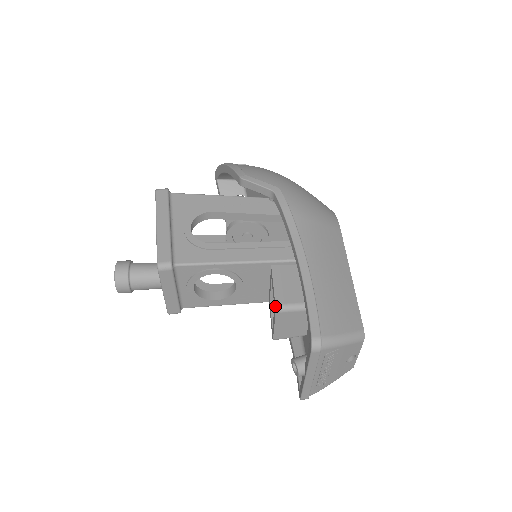
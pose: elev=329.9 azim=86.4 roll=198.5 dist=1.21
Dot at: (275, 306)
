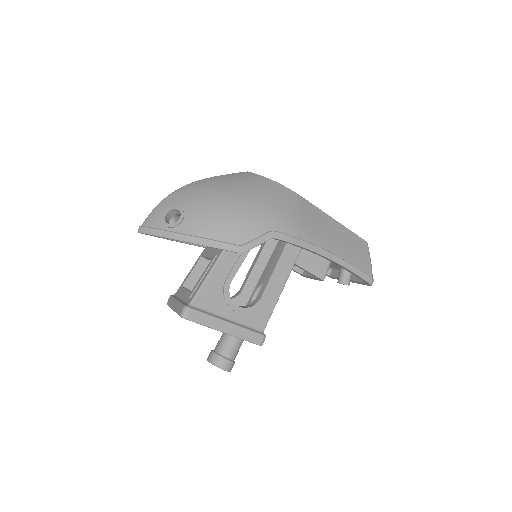
Dot at: occluded
